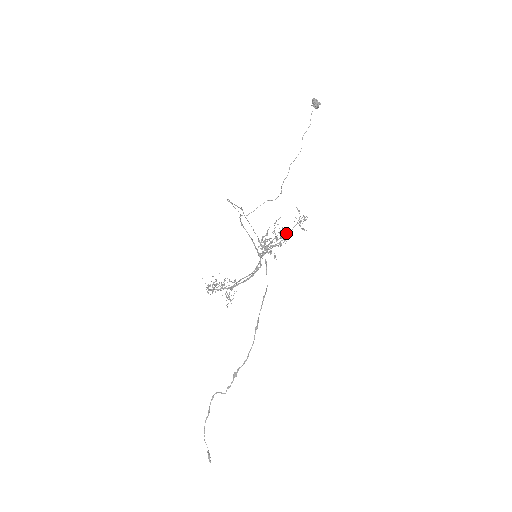
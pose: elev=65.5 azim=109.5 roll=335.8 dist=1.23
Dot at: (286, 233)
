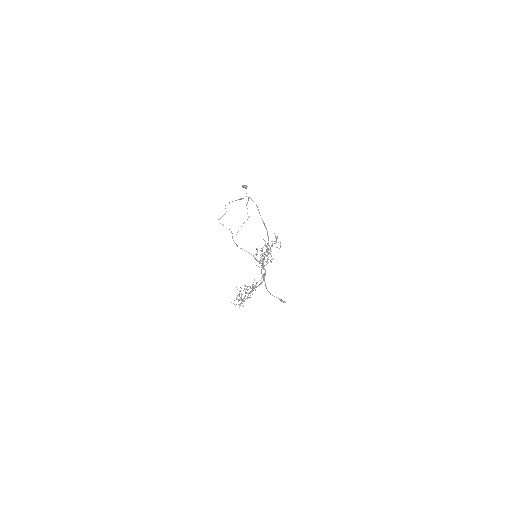
Dot at: (269, 245)
